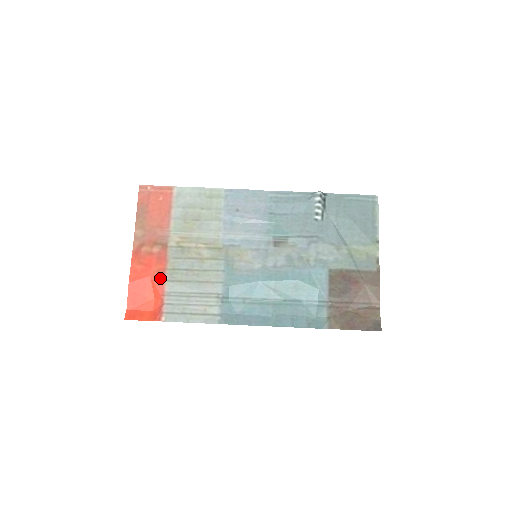
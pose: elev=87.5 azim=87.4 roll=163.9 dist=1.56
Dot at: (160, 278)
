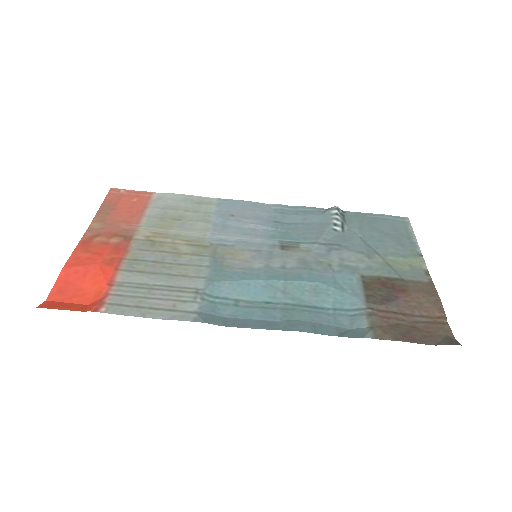
Dot at: (112, 266)
